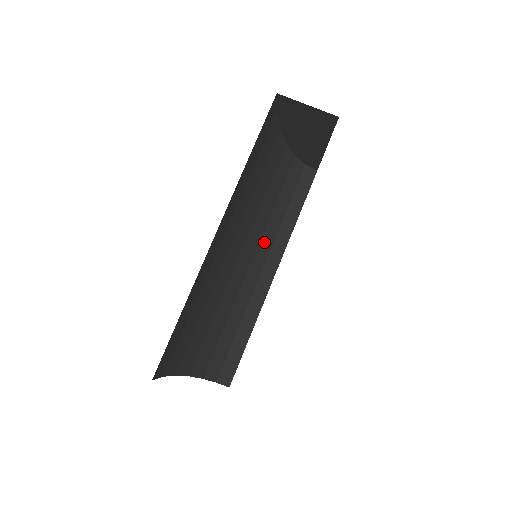
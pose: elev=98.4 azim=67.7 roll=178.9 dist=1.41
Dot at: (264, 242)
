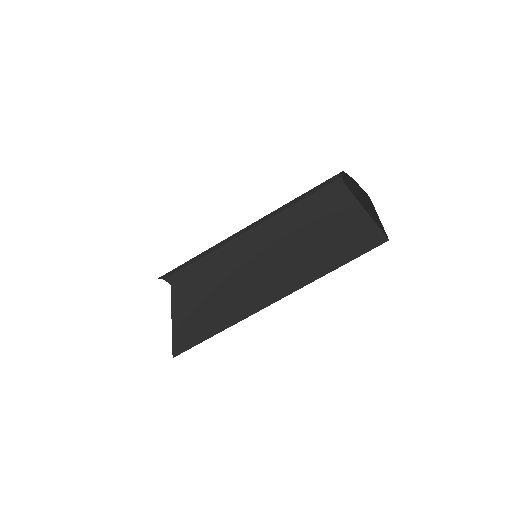
Dot at: (266, 217)
